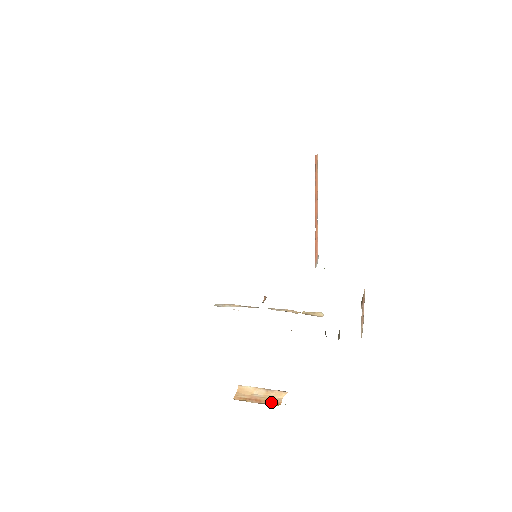
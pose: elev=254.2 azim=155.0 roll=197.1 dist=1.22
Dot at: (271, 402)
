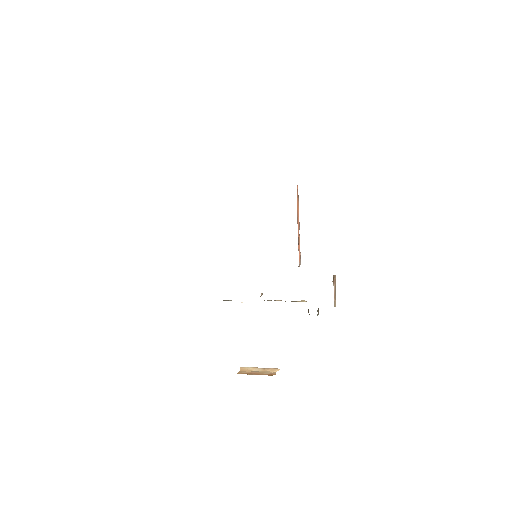
Dot at: (268, 374)
